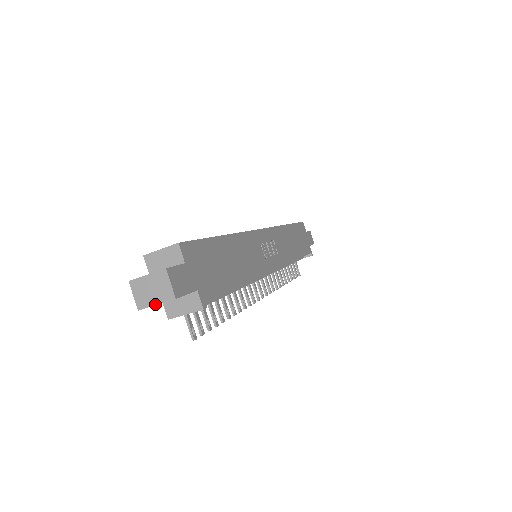
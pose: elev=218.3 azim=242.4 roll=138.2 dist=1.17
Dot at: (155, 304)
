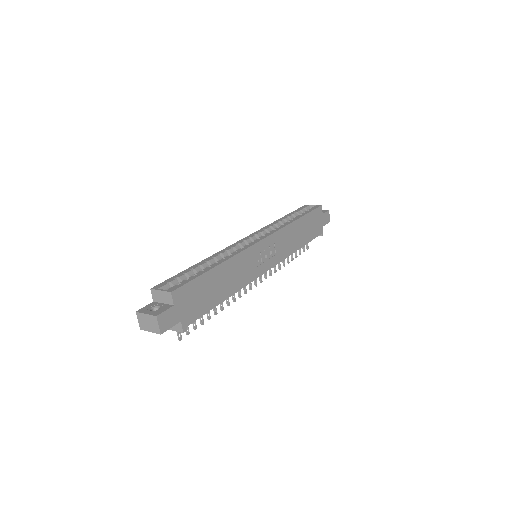
Dot at: (149, 331)
